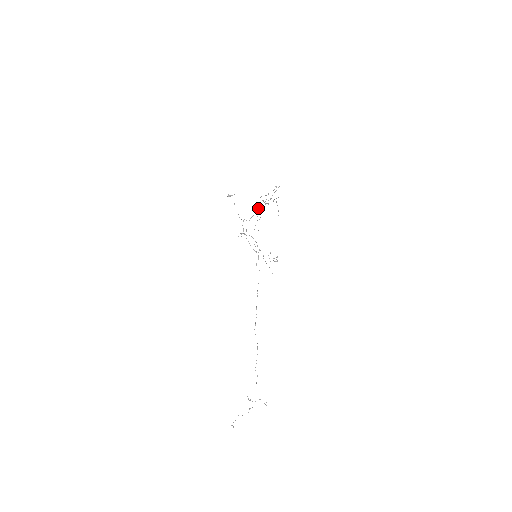
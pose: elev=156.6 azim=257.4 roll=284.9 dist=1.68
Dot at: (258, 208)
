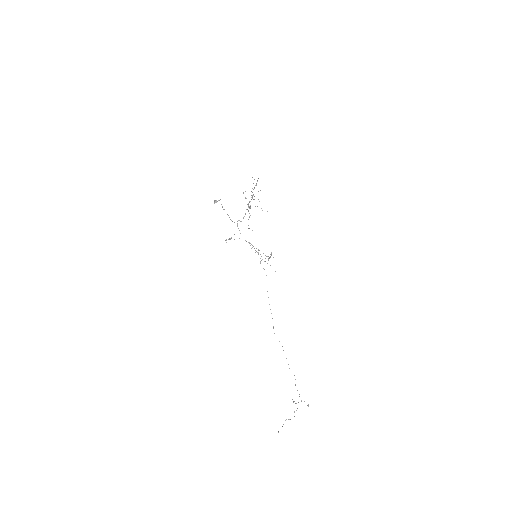
Dot at: occluded
